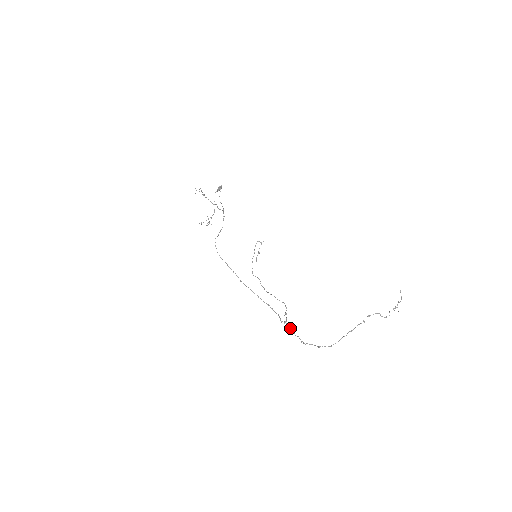
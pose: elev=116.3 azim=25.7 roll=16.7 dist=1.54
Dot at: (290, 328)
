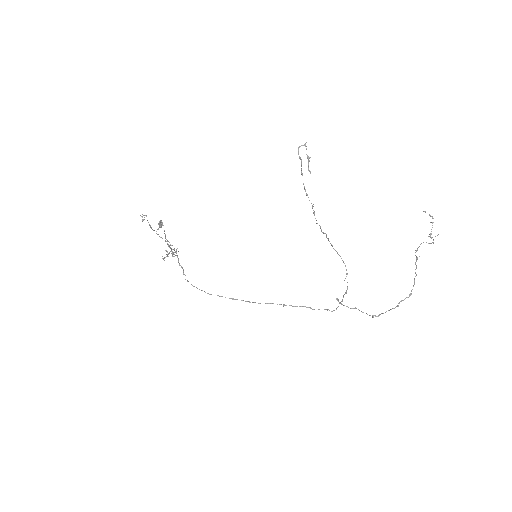
Dot at: (350, 308)
